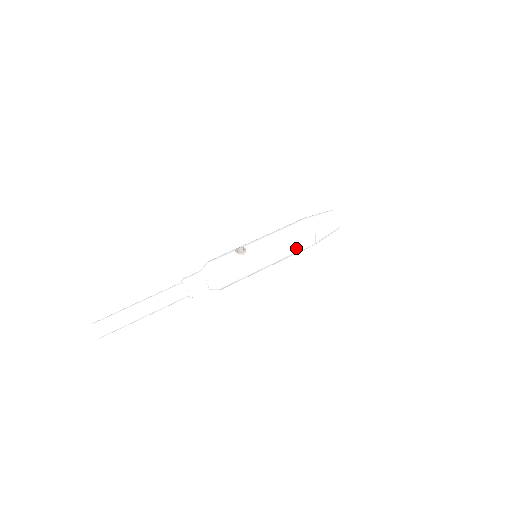
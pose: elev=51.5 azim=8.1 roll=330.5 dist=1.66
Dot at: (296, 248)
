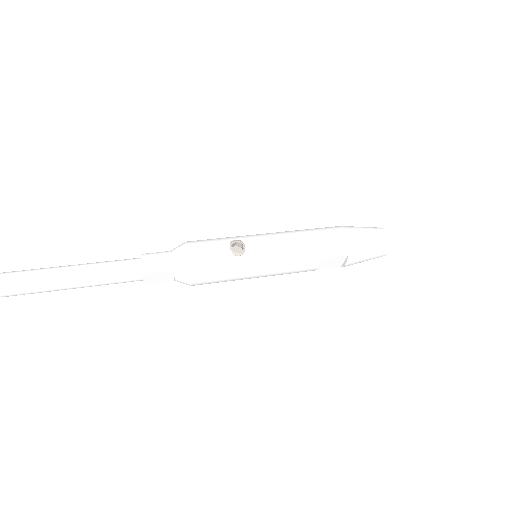
Dot at: (313, 268)
